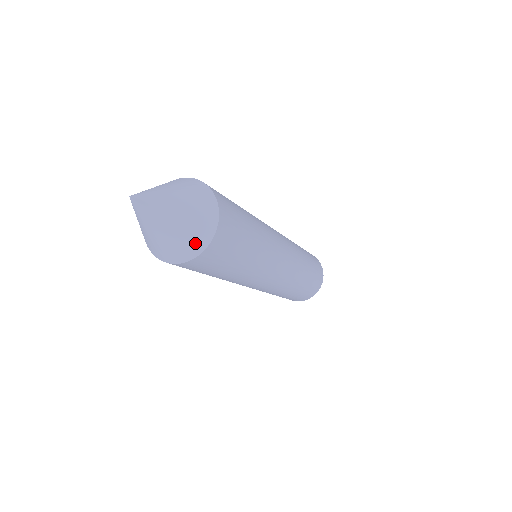
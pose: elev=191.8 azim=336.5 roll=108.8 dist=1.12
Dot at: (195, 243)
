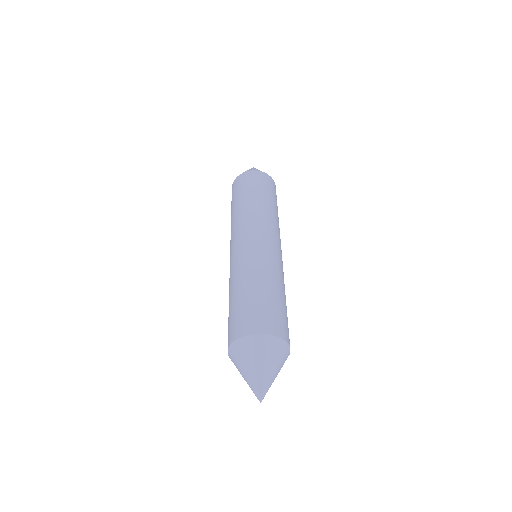
Dot at: (286, 356)
